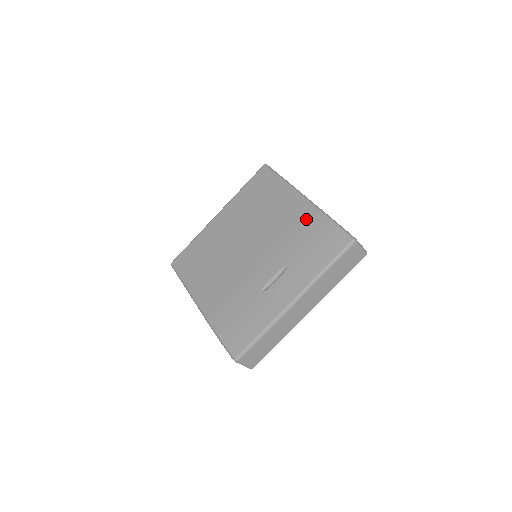
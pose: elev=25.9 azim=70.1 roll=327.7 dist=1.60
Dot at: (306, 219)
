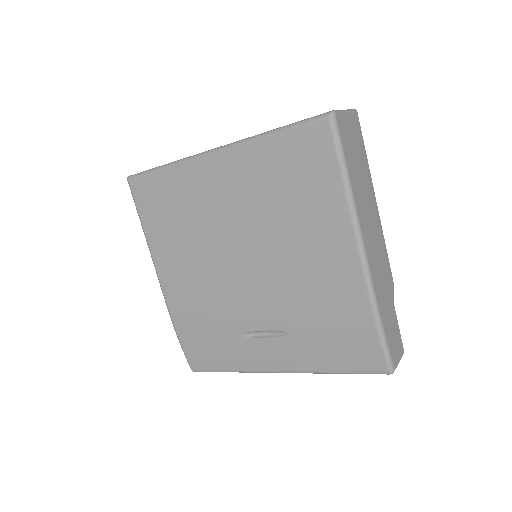
Dot at: (345, 297)
